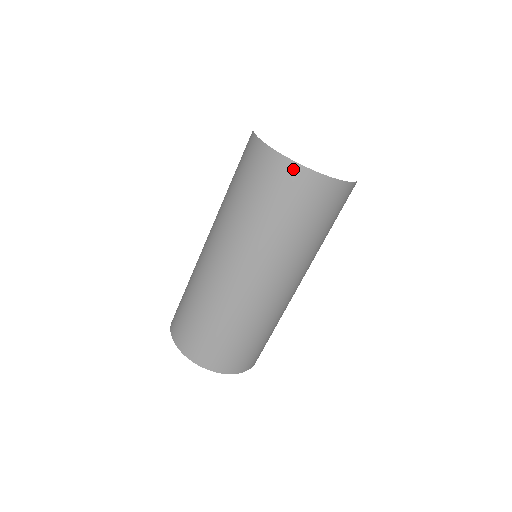
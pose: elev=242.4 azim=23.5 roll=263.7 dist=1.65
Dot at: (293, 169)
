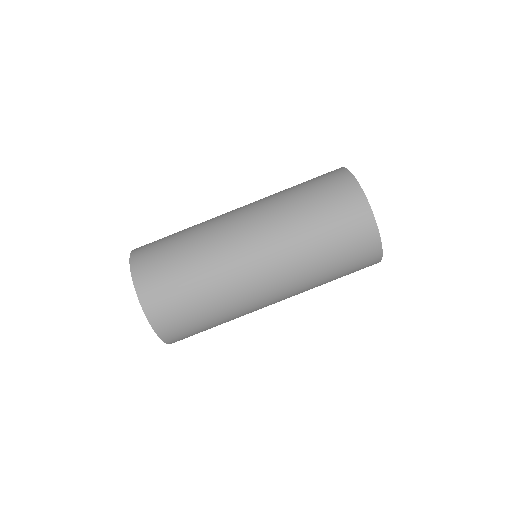
Dot at: (372, 231)
